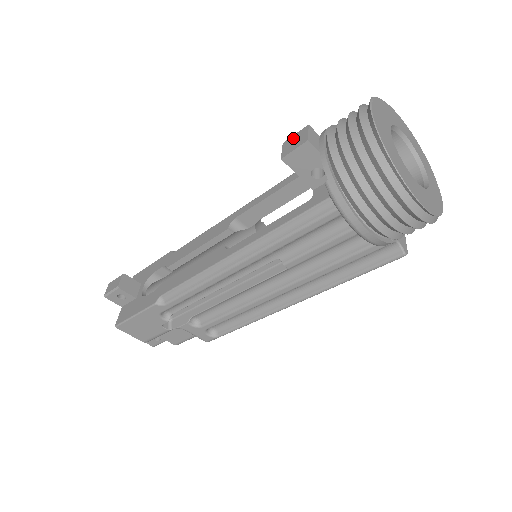
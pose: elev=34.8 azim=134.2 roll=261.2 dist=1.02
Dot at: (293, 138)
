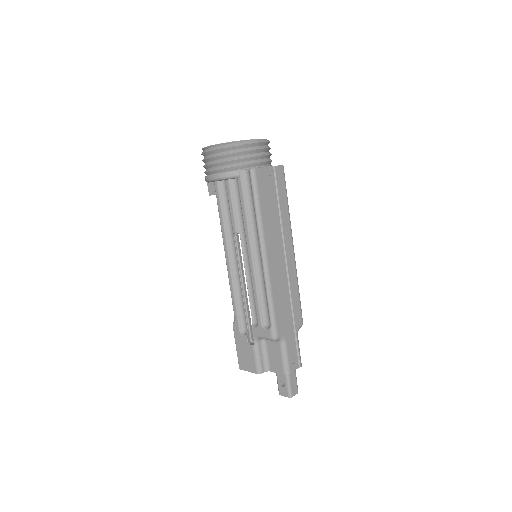
Dot at: occluded
